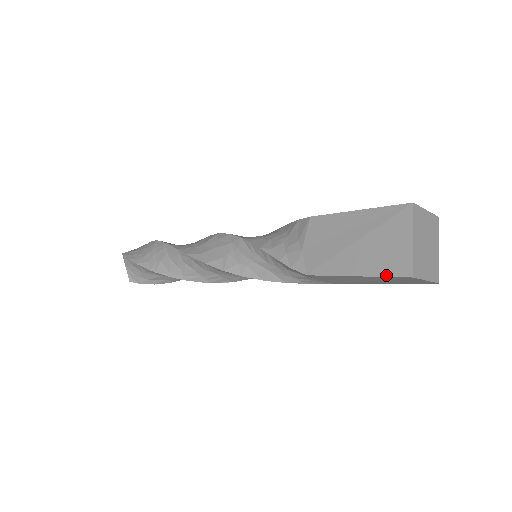
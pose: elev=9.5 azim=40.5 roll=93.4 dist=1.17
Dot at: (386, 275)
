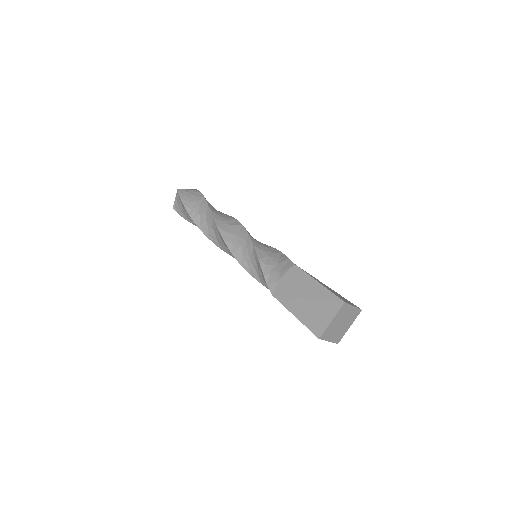
Dot at: (308, 328)
